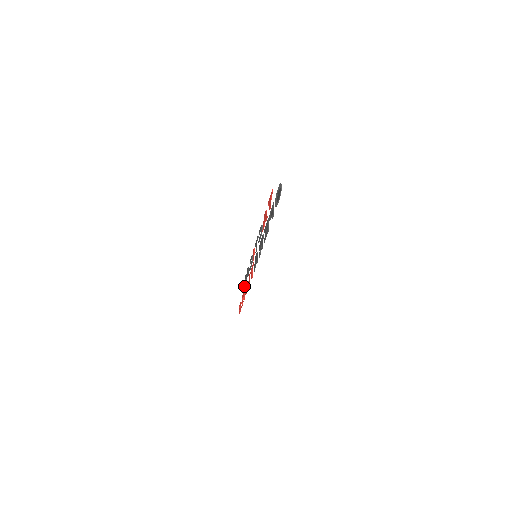
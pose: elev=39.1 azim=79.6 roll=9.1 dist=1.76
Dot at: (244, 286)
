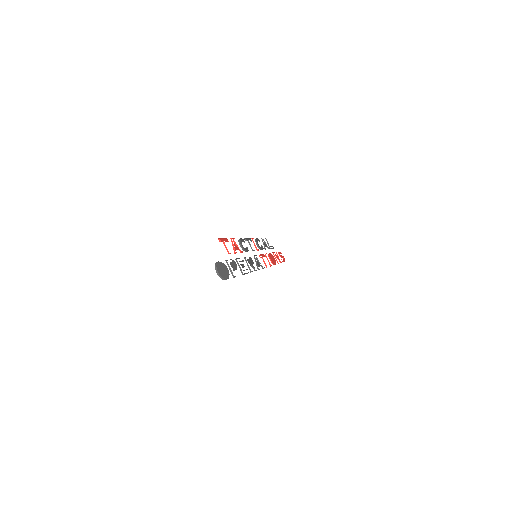
Dot at: occluded
